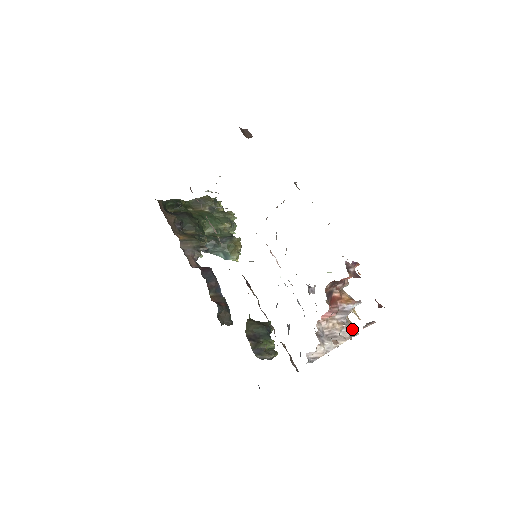
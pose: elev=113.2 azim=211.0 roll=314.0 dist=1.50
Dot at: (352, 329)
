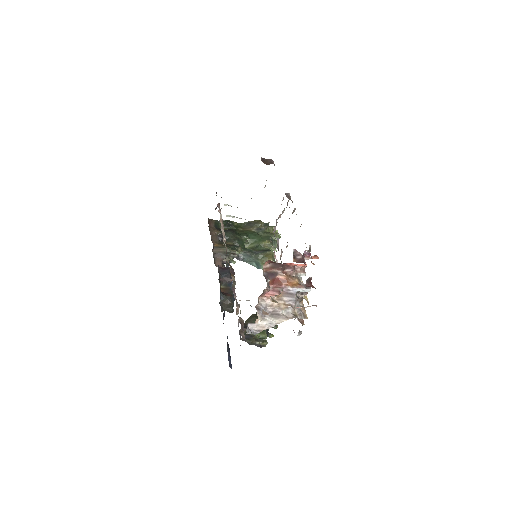
Dot at: (300, 313)
